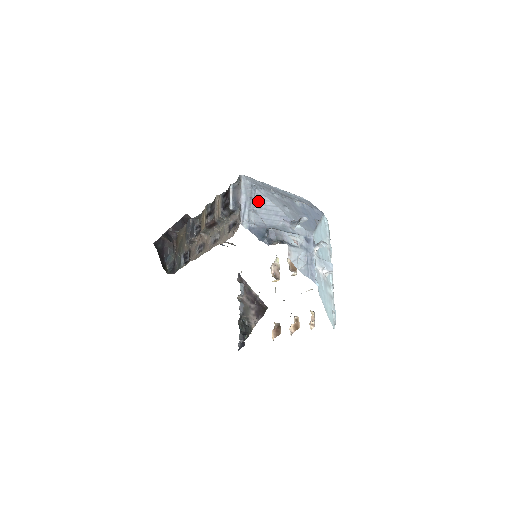
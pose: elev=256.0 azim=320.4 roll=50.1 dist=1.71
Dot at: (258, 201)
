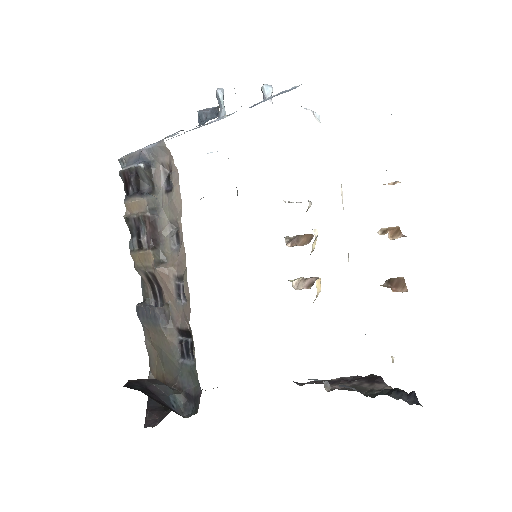
Dot at: occluded
